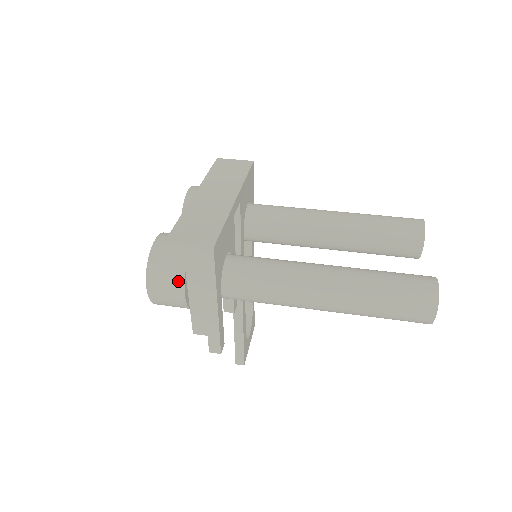
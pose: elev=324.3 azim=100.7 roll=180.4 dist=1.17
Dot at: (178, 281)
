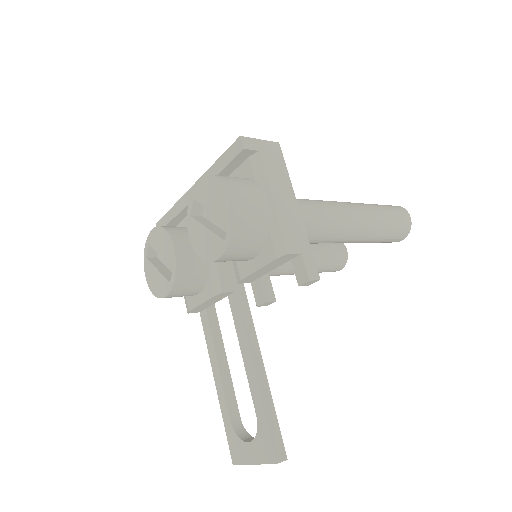
Dot at: (256, 186)
